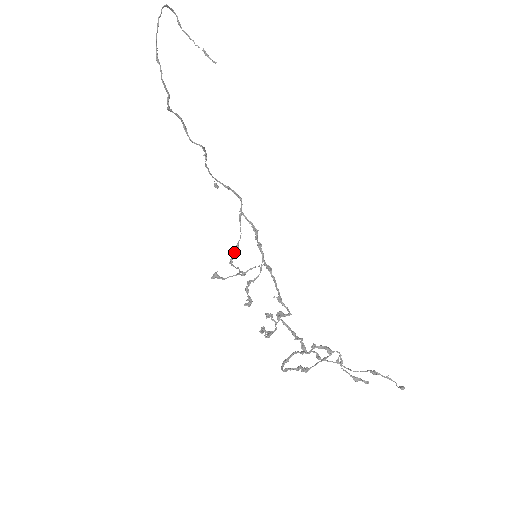
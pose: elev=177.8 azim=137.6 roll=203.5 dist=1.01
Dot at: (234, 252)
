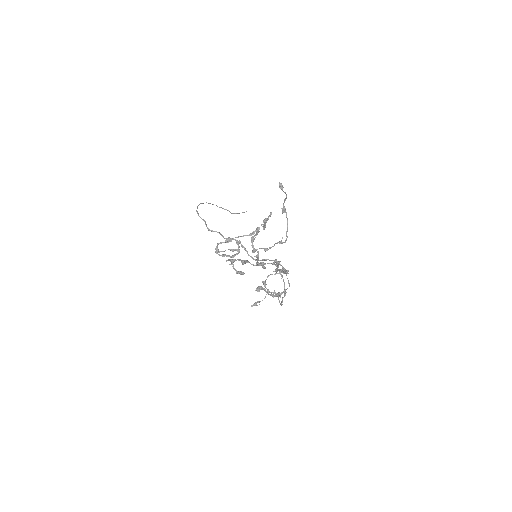
Dot at: (283, 297)
